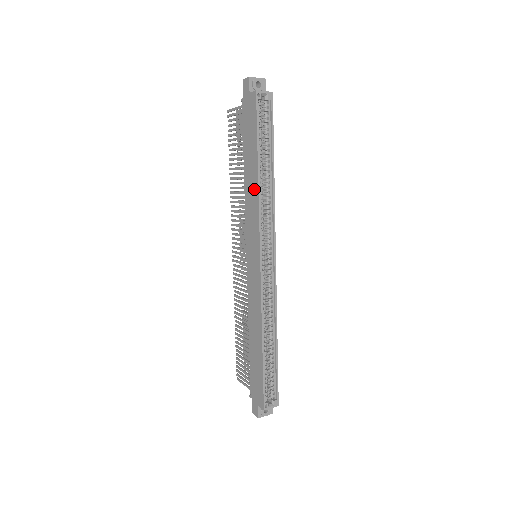
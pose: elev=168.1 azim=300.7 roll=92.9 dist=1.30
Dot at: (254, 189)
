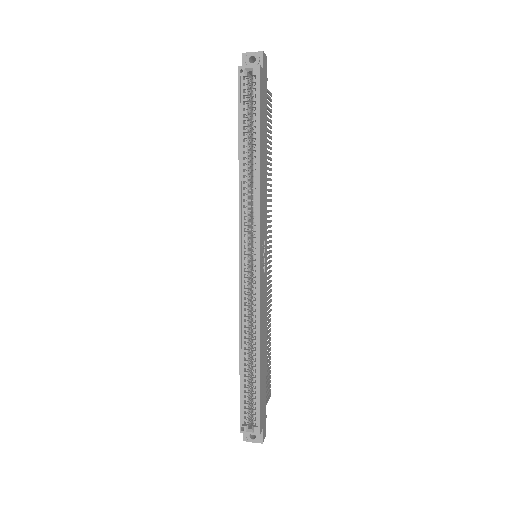
Dot at: (241, 178)
